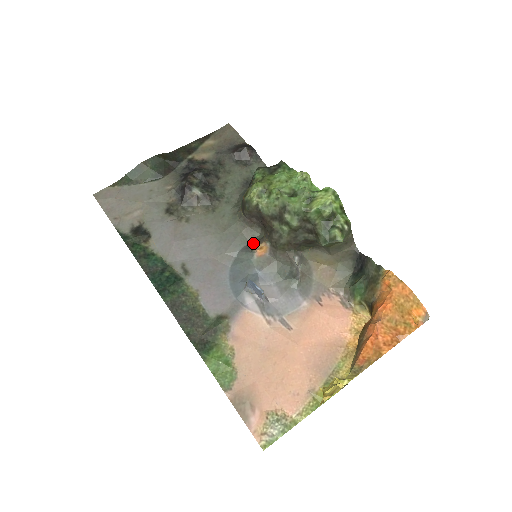
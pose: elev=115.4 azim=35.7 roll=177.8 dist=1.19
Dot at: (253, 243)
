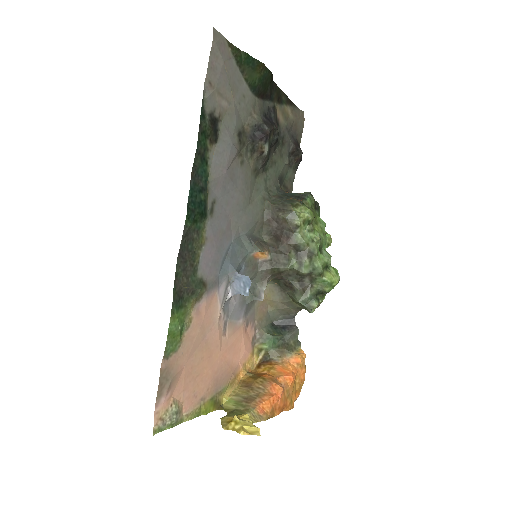
Dot at: (256, 239)
